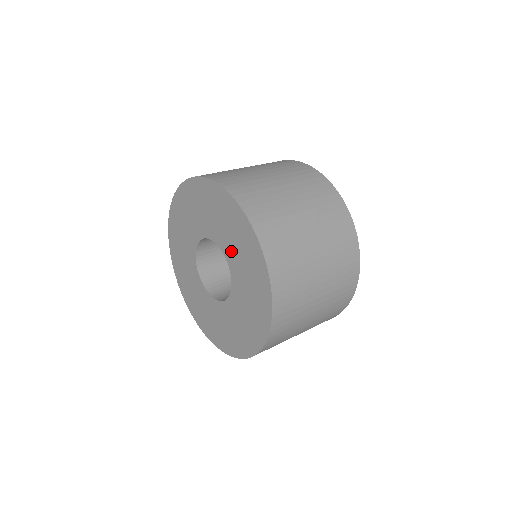
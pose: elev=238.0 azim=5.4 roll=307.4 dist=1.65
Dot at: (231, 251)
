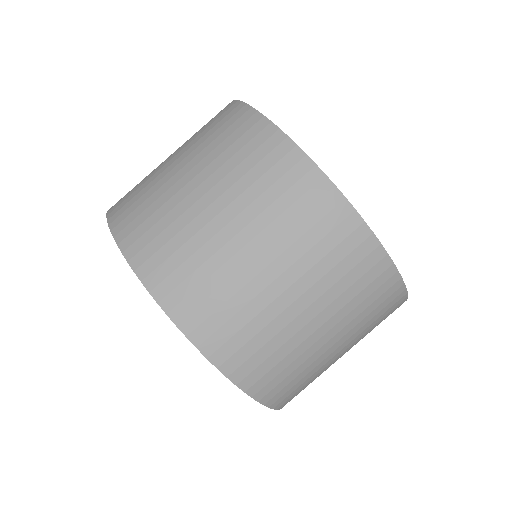
Dot at: occluded
